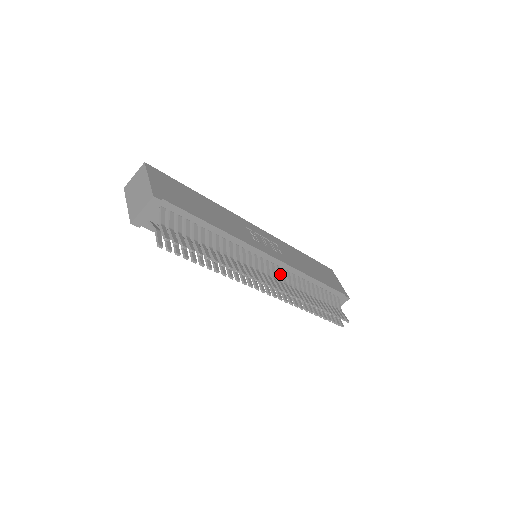
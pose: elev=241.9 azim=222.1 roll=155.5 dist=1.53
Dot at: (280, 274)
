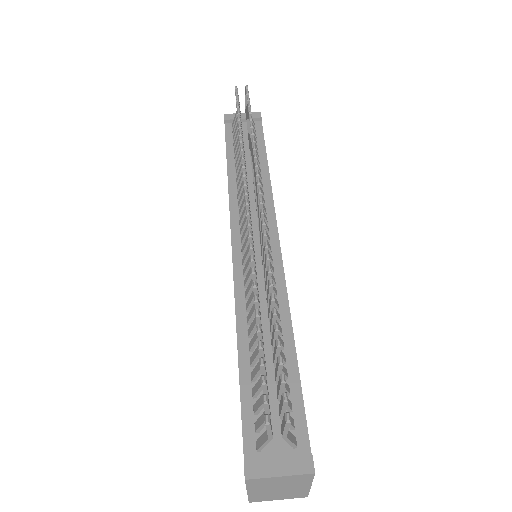
Dot at: occluded
